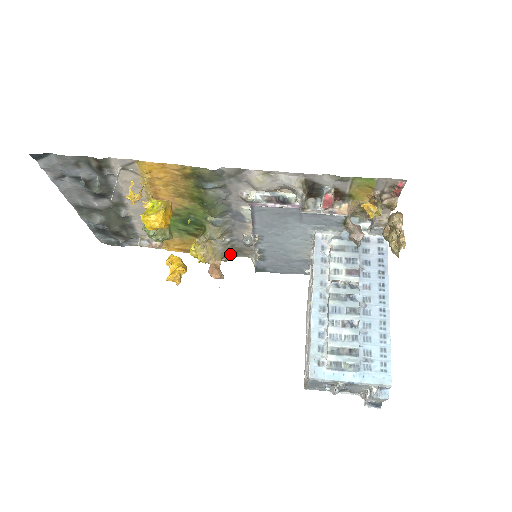
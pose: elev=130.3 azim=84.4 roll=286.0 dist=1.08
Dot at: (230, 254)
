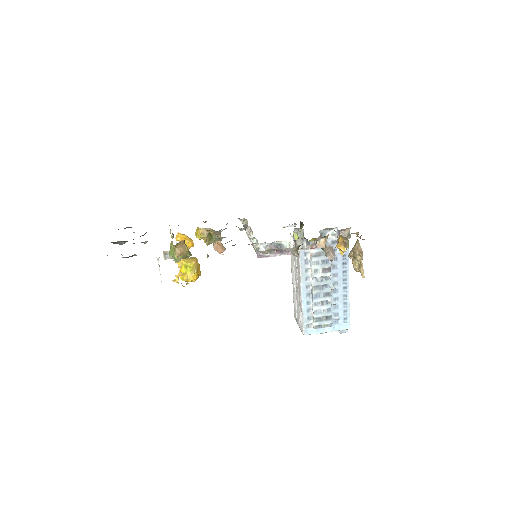
Dot at: occluded
